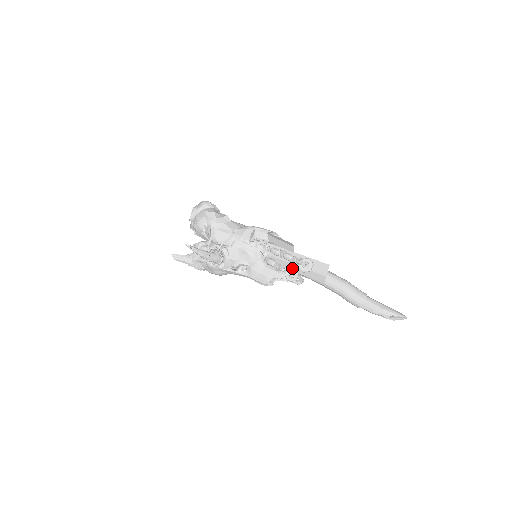
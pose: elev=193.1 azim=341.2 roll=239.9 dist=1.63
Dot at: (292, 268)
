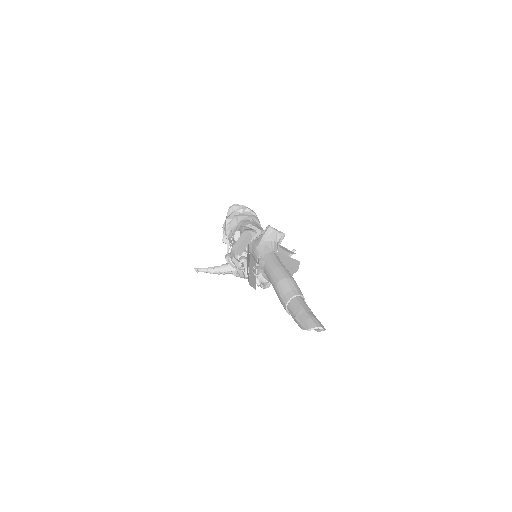
Dot at: occluded
